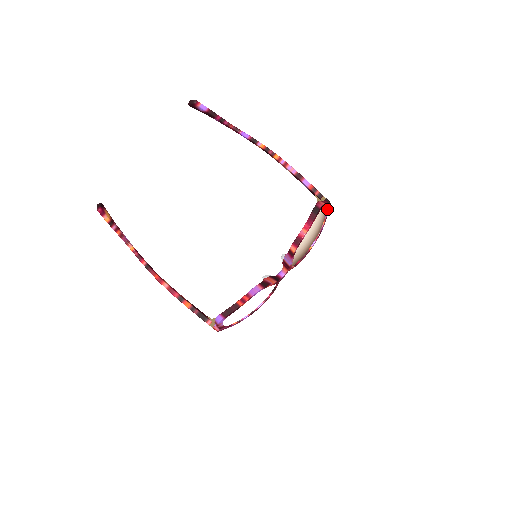
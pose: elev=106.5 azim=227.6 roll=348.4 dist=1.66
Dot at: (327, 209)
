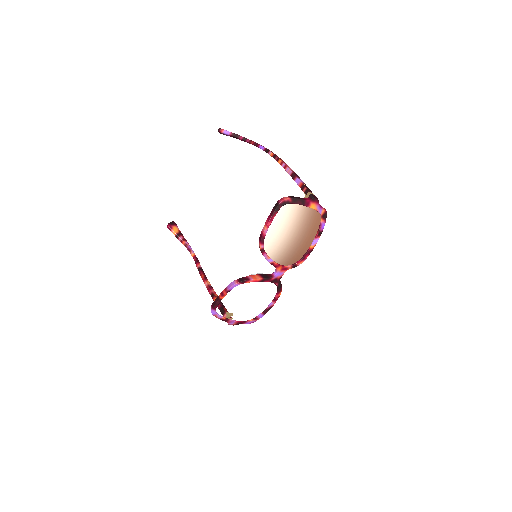
Dot at: (305, 204)
